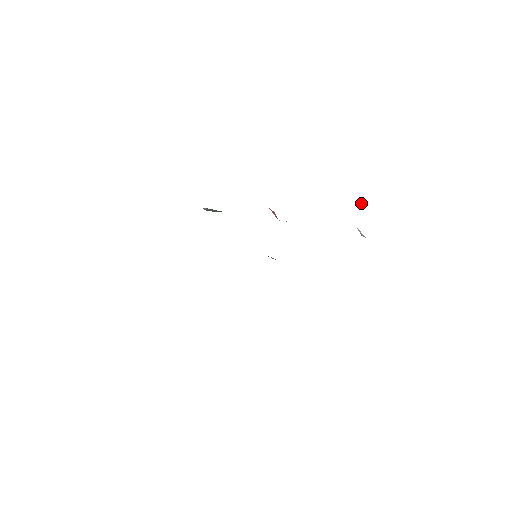
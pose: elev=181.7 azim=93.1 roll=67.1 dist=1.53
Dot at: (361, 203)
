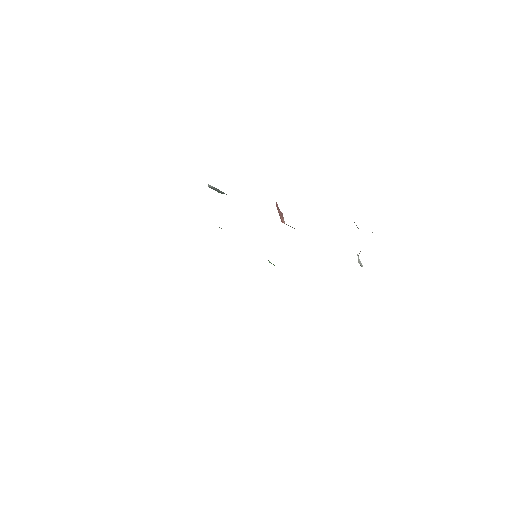
Dot at: occluded
